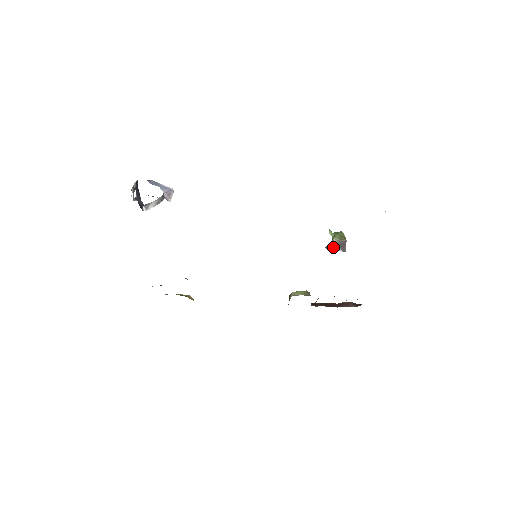
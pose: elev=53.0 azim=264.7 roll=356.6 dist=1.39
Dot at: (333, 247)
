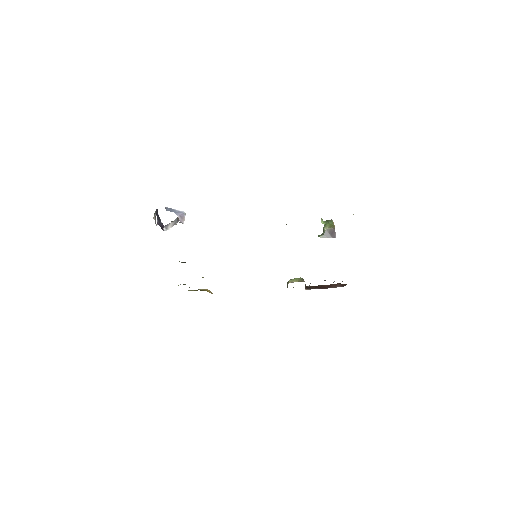
Dot at: (324, 235)
